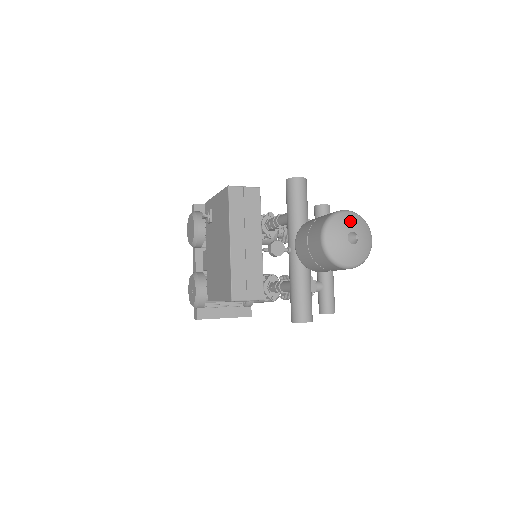
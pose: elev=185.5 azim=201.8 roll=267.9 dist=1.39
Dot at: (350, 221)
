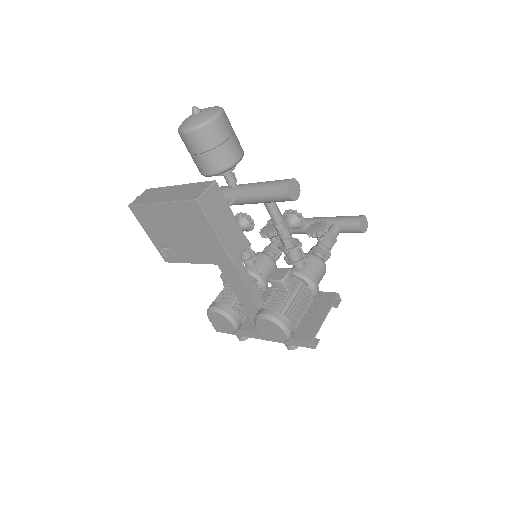
Dot at: occluded
